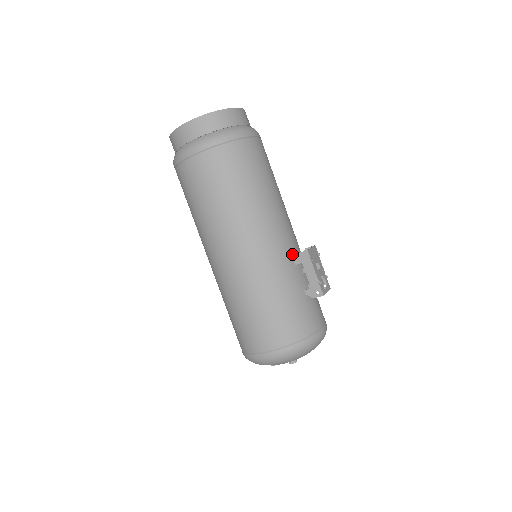
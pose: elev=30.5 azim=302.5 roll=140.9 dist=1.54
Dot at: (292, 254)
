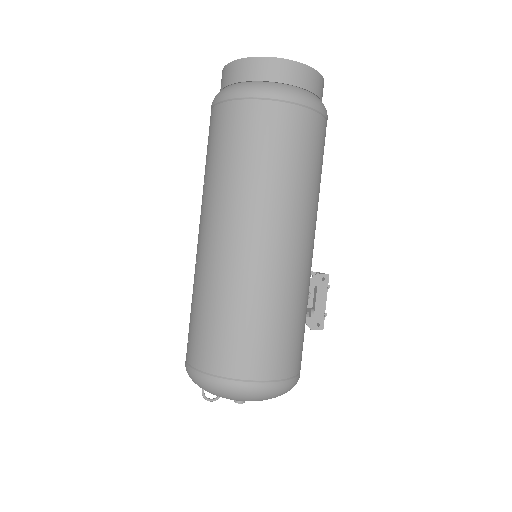
Dot at: occluded
